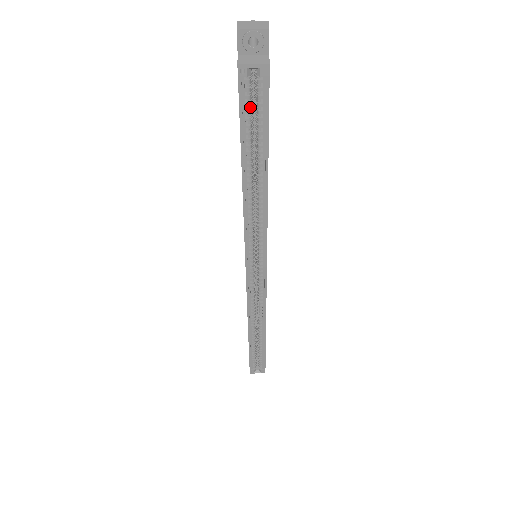
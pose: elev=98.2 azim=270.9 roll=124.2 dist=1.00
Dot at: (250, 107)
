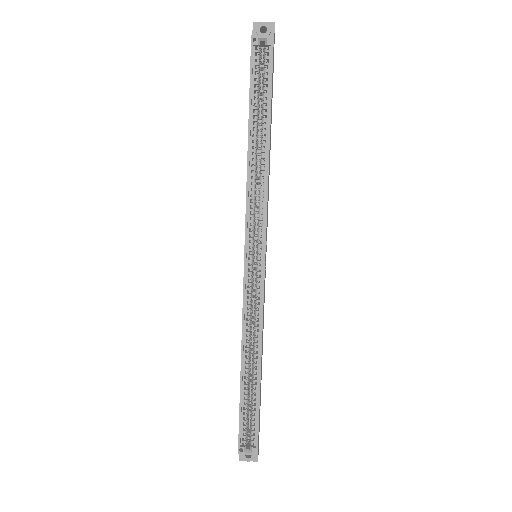
Dot at: (258, 74)
